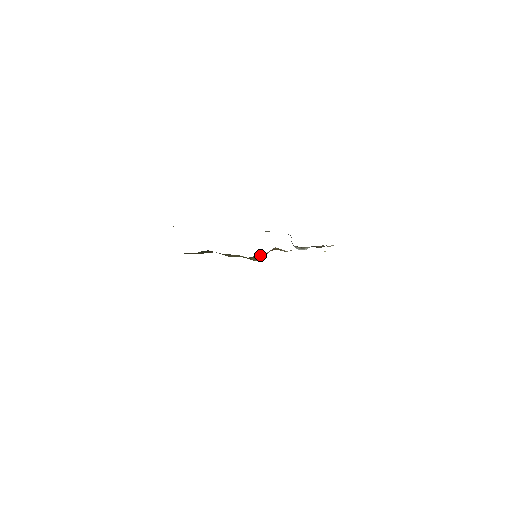
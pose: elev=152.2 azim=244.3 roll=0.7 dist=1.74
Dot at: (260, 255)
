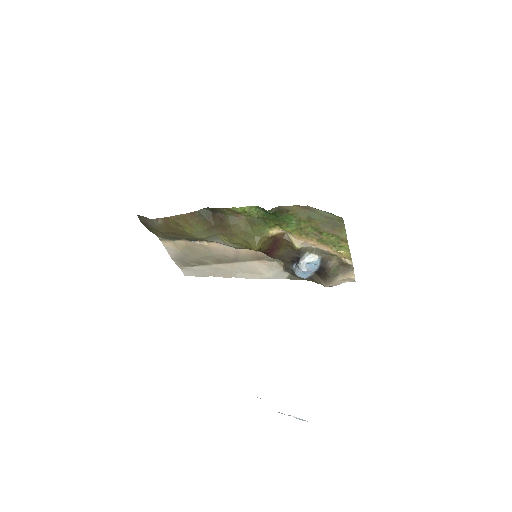
Dot at: (269, 227)
